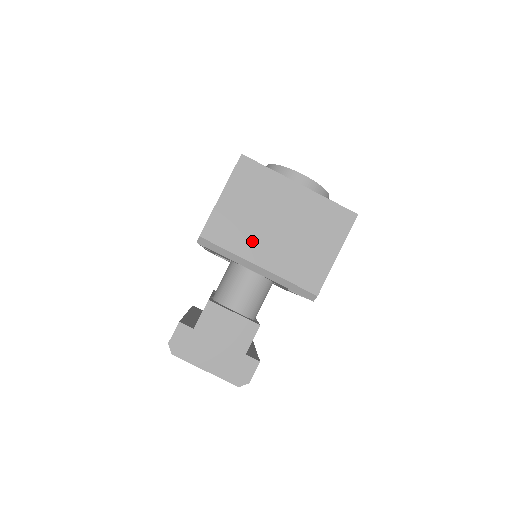
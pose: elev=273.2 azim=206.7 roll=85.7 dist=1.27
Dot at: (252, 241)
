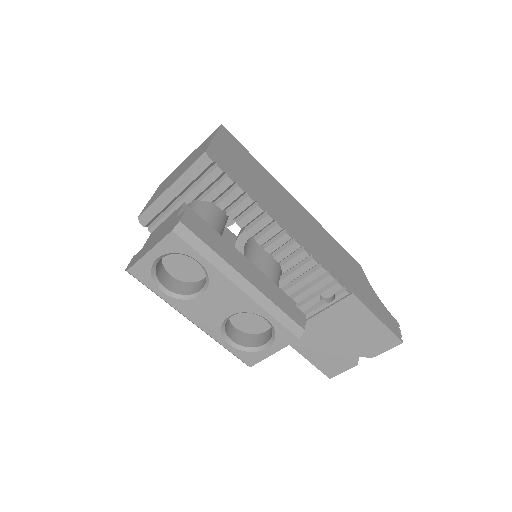
Dot at: (165, 188)
